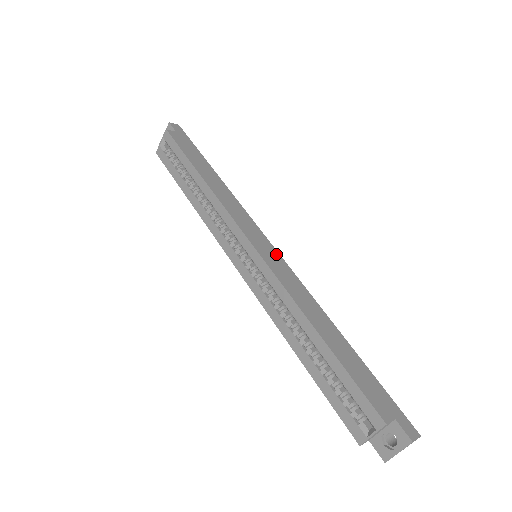
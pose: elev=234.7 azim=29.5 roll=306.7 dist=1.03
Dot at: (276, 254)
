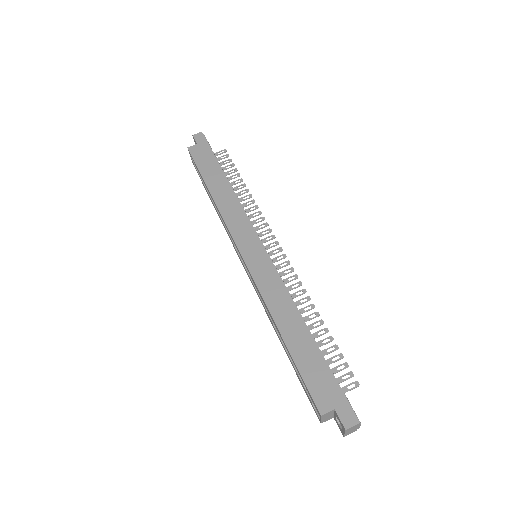
Dot at: (264, 256)
